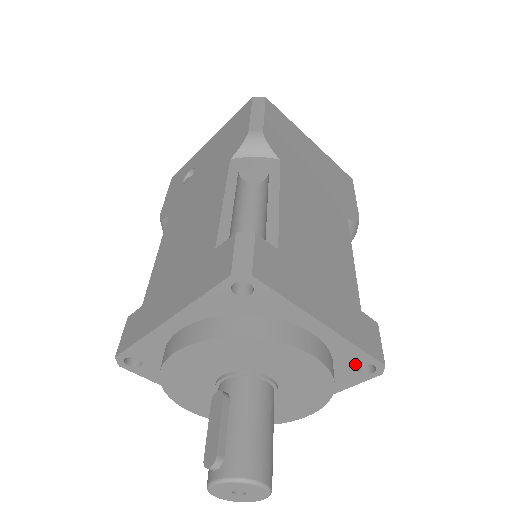
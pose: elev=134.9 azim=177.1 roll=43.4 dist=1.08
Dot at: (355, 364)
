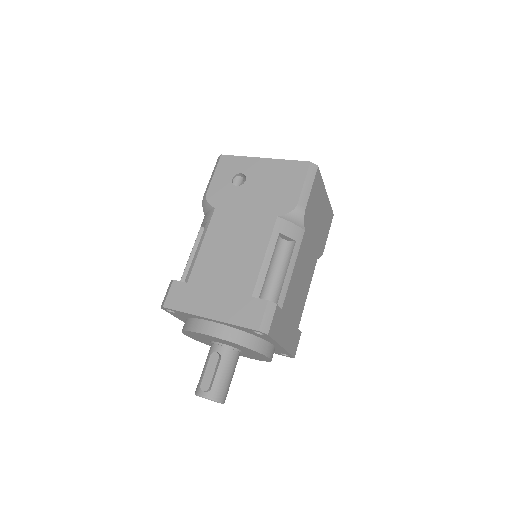
Dot at: (282, 353)
